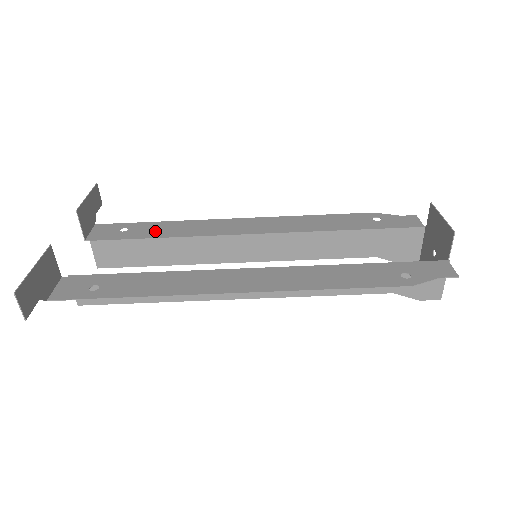
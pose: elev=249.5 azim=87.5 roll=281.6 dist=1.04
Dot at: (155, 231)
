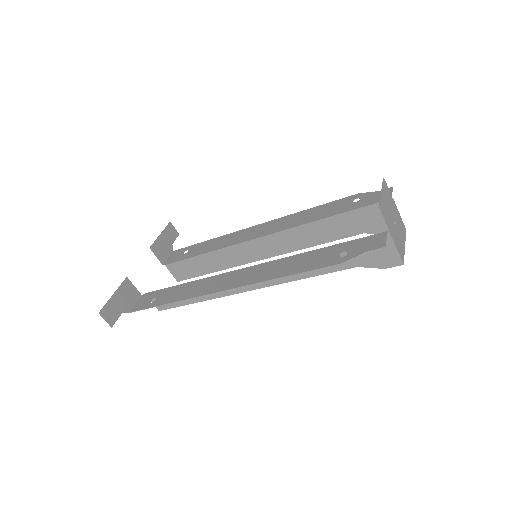
Dot at: (202, 249)
